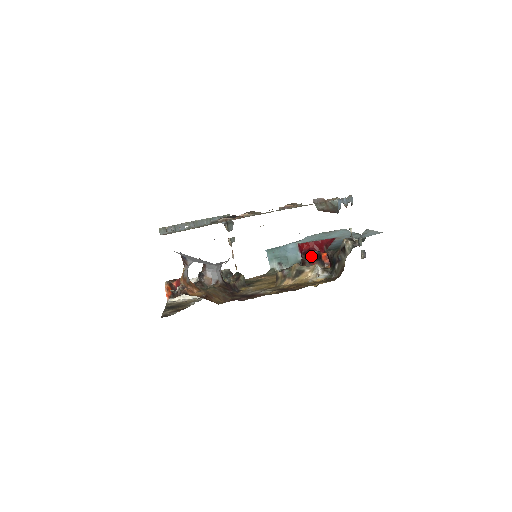
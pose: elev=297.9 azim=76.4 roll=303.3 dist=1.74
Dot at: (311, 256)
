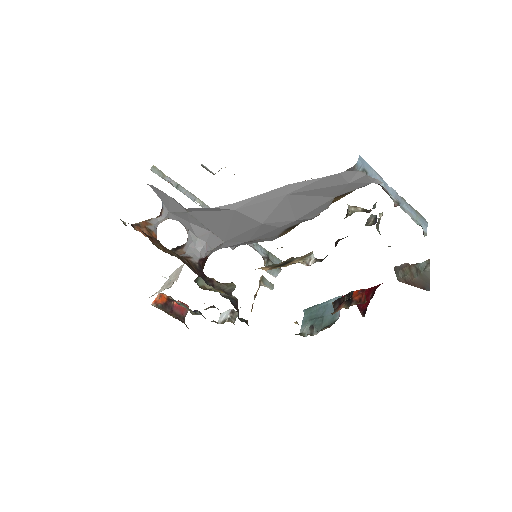
Dot at: (343, 298)
